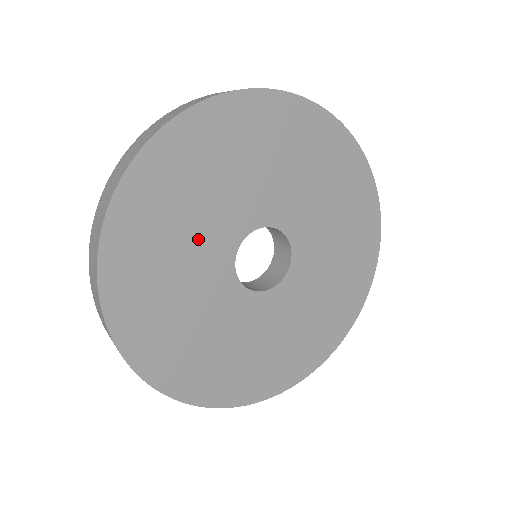
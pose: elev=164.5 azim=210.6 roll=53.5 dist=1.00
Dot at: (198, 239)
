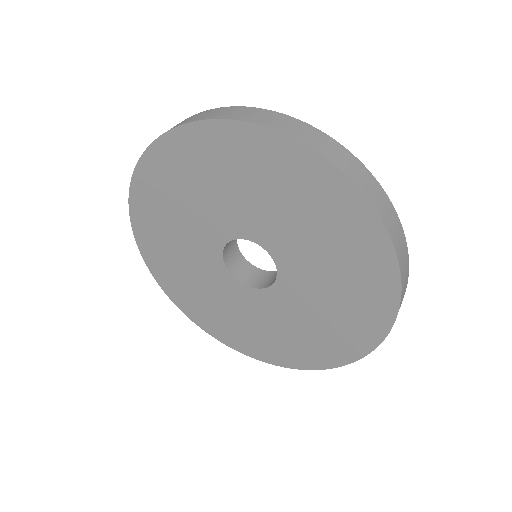
Dot at: (192, 254)
